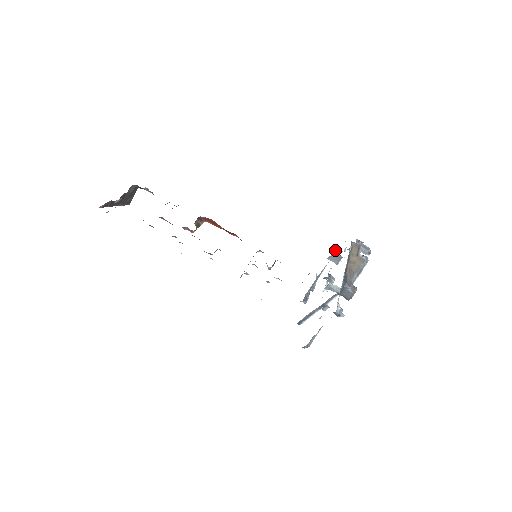
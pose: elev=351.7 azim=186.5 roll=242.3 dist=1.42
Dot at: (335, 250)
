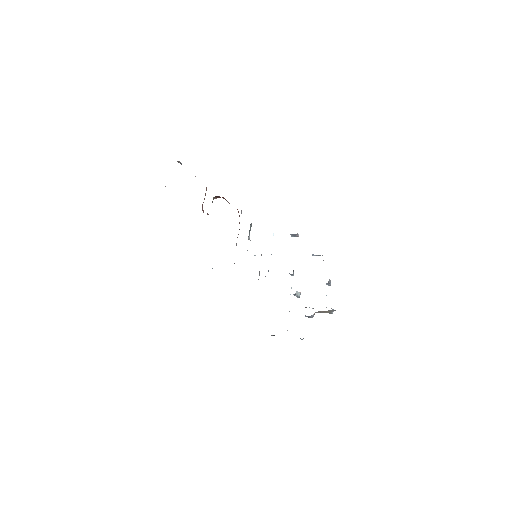
Dot at: occluded
